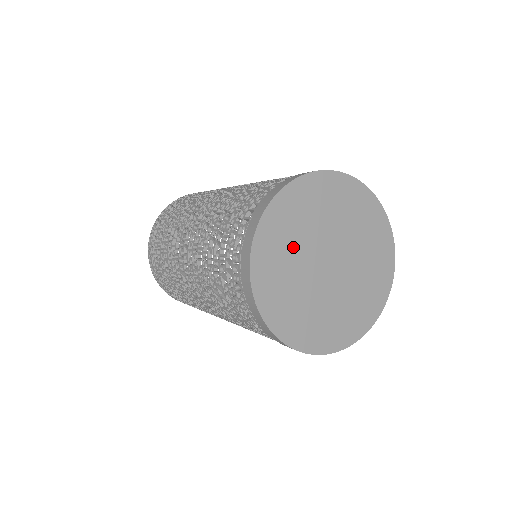
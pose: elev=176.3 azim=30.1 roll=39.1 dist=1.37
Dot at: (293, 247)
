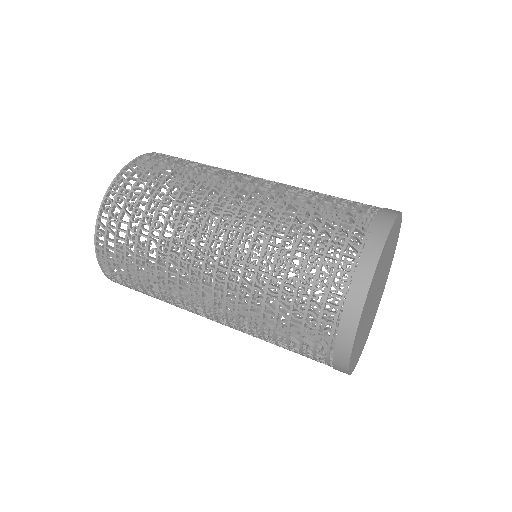
Dot at: (367, 310)
